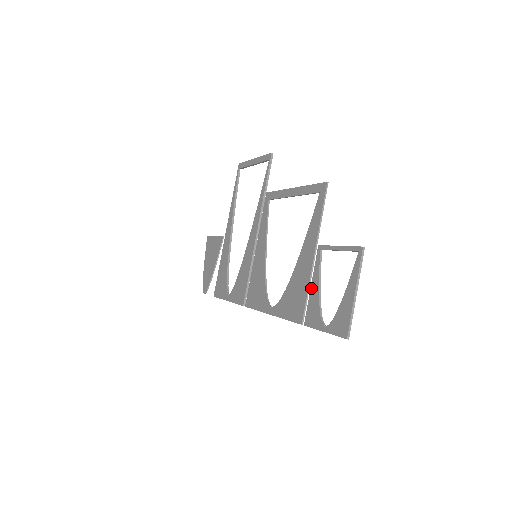
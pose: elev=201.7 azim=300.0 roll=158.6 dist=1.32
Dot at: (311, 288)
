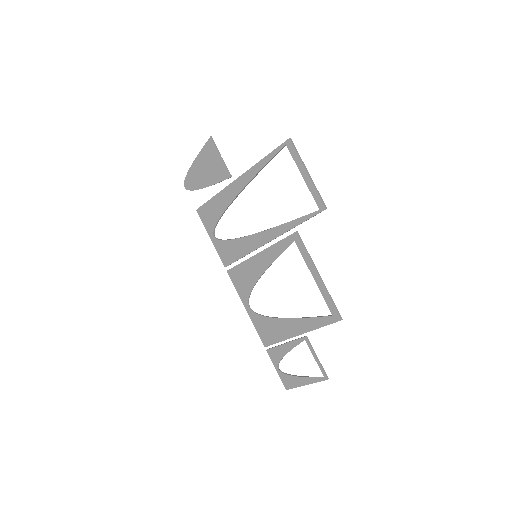
Dot at: (284, 345)
